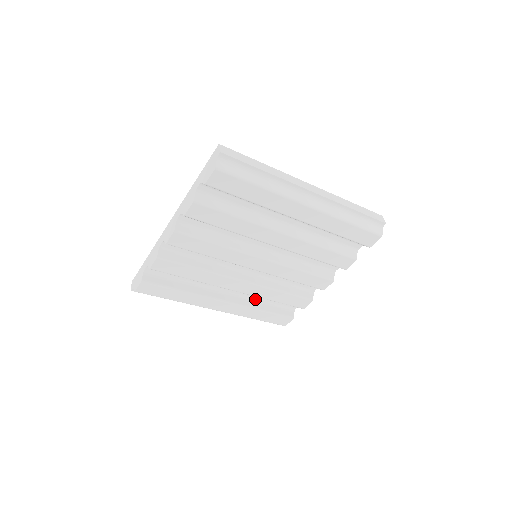
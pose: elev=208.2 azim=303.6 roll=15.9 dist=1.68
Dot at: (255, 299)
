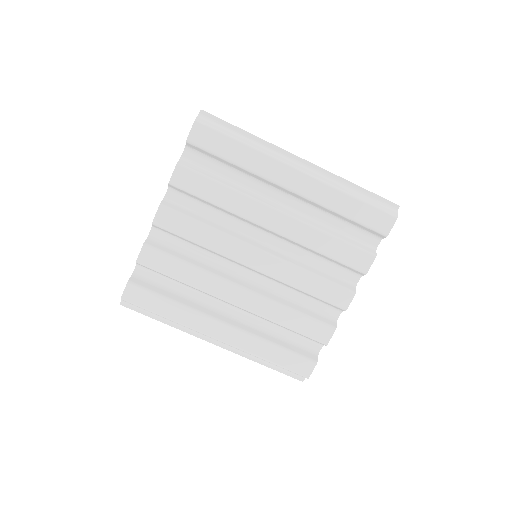
Dot at: (264, 329)
